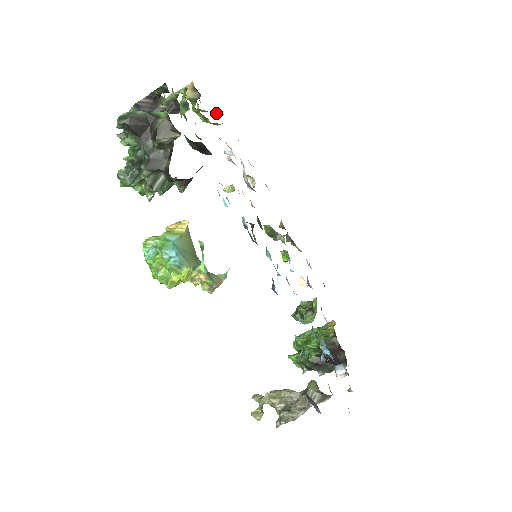
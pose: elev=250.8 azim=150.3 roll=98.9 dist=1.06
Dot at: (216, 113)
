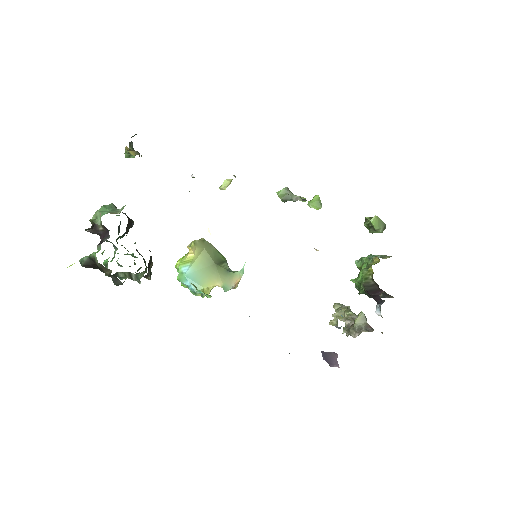
Dot at: occluded
